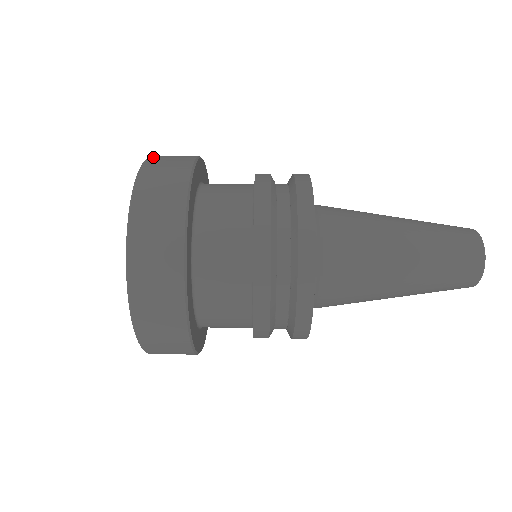
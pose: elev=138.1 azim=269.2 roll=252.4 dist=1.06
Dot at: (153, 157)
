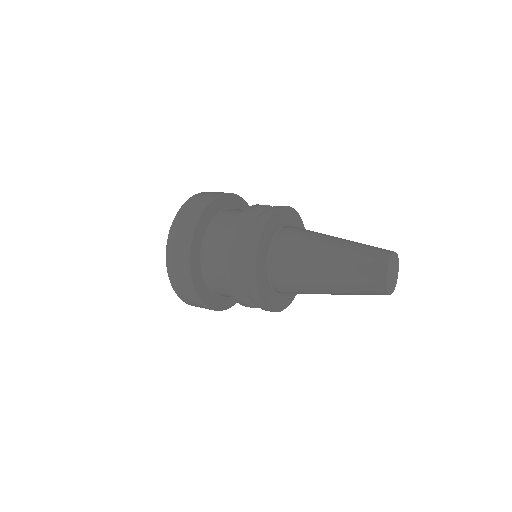
Dot at: occluded
